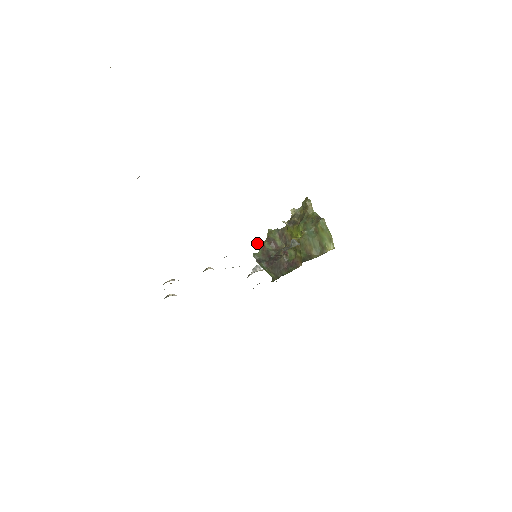
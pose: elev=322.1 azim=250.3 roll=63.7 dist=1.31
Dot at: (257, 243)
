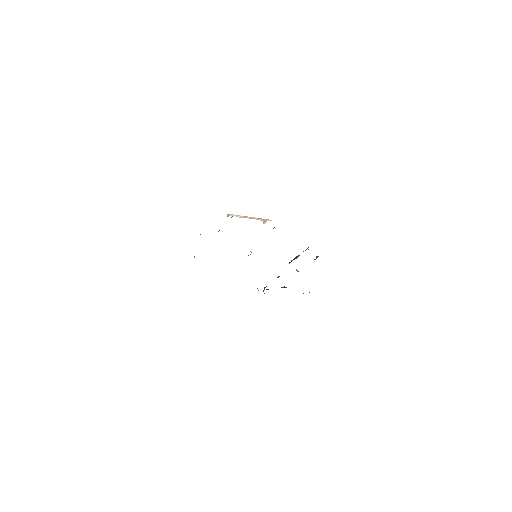
Dot at: occluded
